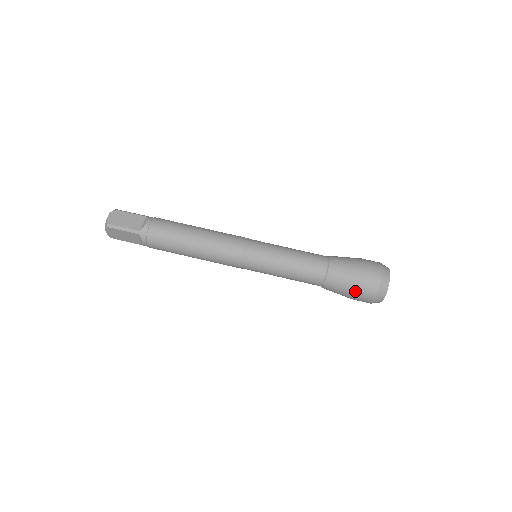
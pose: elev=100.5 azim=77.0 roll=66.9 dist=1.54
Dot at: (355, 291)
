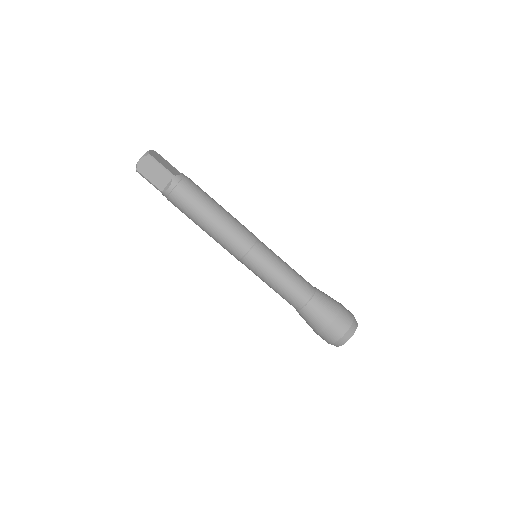
Dot at: (331, 320)
